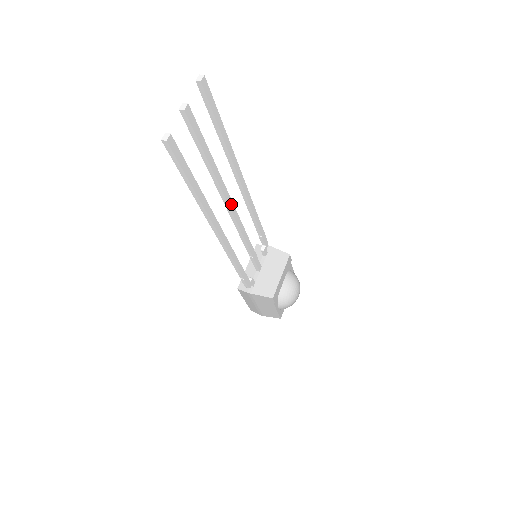
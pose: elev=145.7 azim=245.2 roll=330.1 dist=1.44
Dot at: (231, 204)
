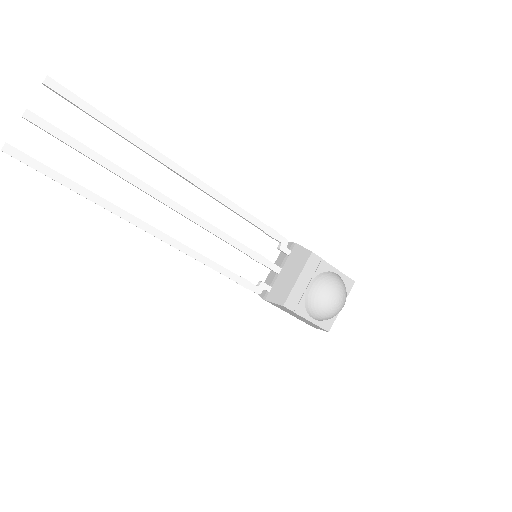
Dot at: (168, 200)
